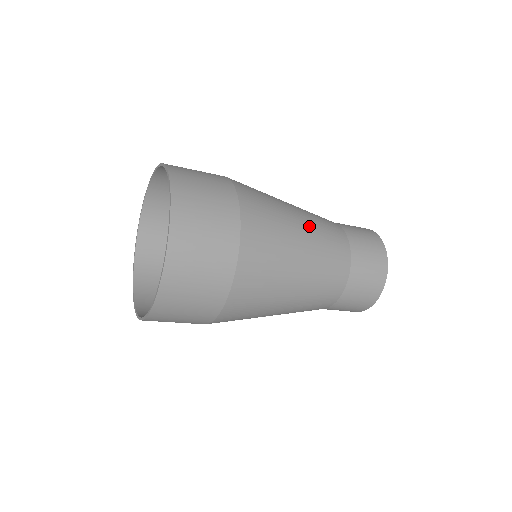
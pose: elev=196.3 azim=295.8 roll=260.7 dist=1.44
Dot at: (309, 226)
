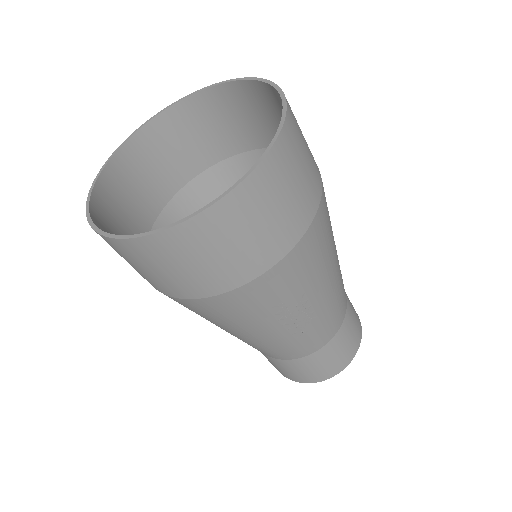
Dot at: occluded
